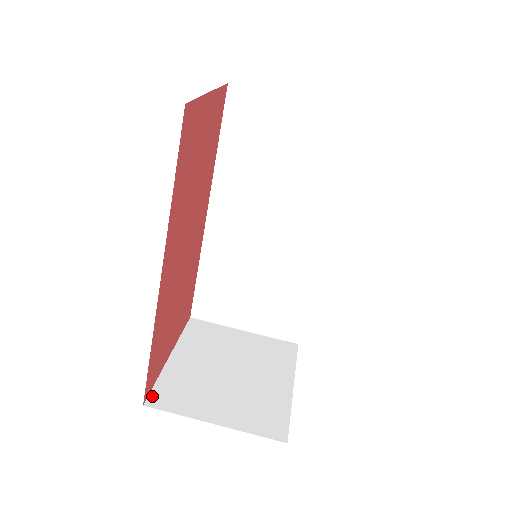
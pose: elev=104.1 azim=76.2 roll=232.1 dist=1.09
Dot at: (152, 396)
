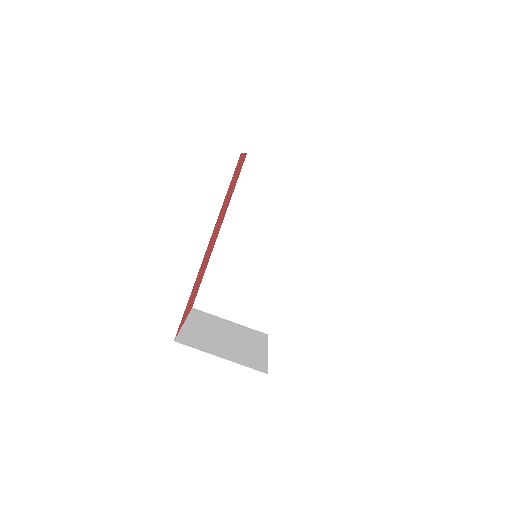
Dot at: (178, 338)
